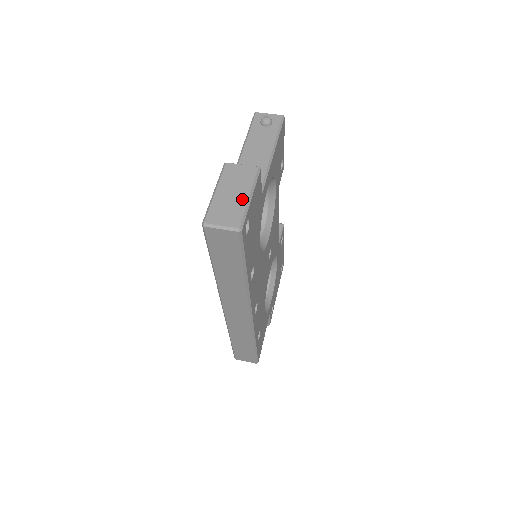
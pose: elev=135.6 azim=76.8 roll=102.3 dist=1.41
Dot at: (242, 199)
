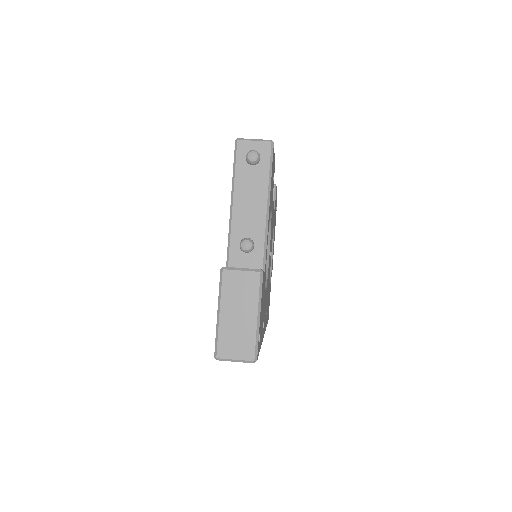
Dot at: (250, 322)
